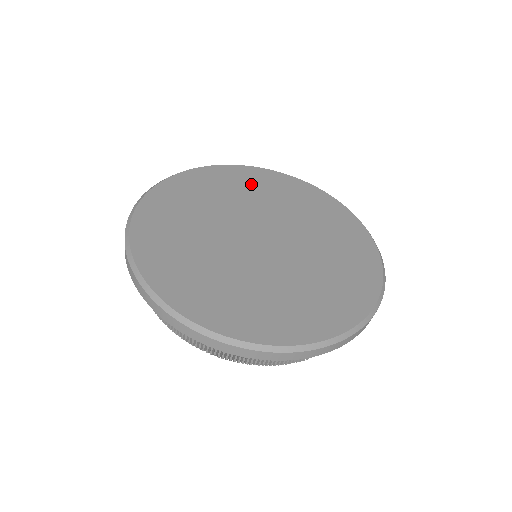
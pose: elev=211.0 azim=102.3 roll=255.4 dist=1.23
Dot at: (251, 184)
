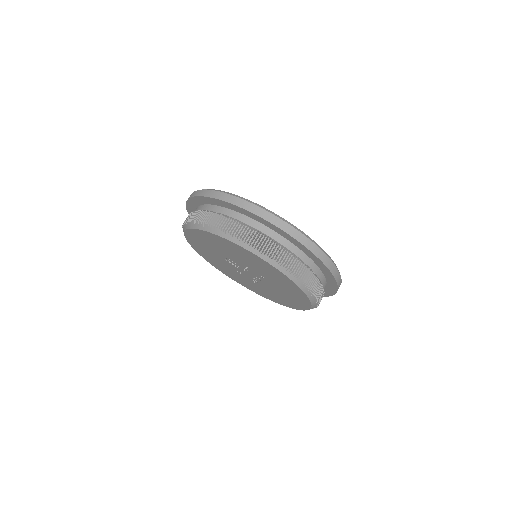
Dot at: occluded
